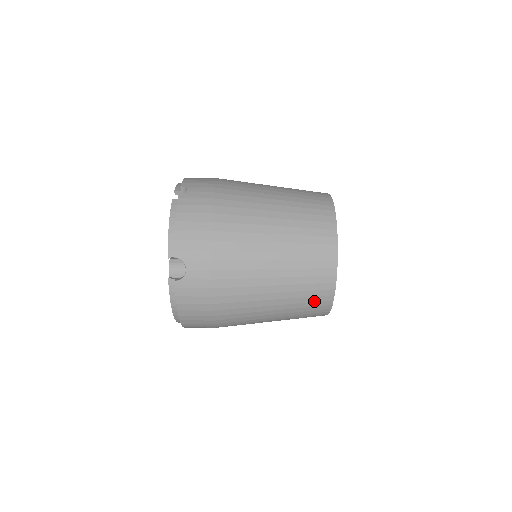
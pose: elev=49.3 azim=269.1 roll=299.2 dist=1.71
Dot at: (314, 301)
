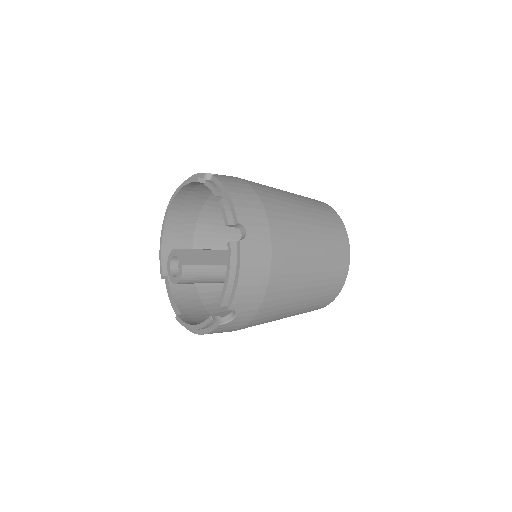
Dot at: occluded
